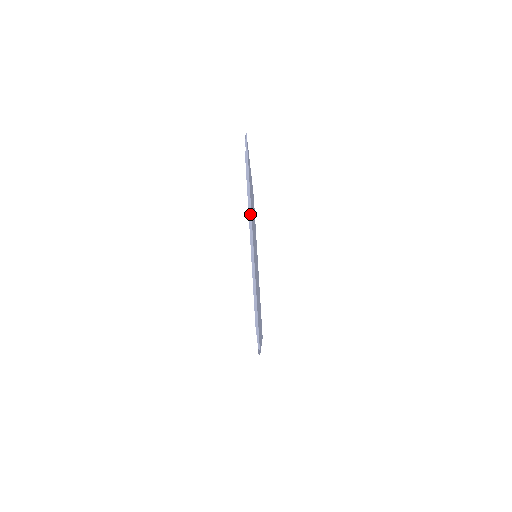
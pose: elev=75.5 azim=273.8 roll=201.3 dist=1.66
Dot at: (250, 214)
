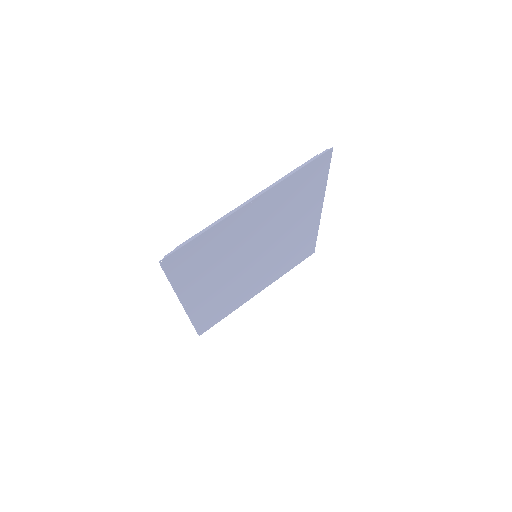
Dot at: (271, 186)
